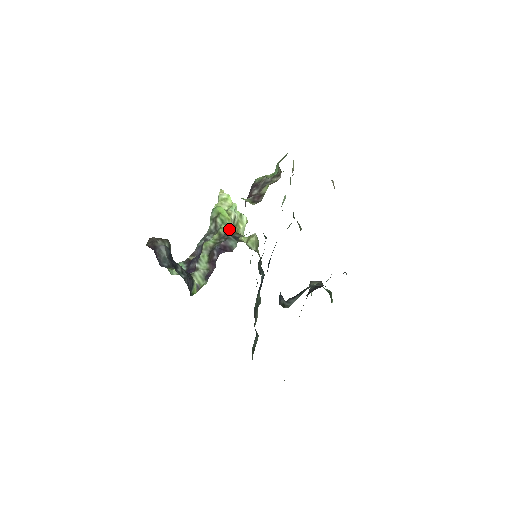
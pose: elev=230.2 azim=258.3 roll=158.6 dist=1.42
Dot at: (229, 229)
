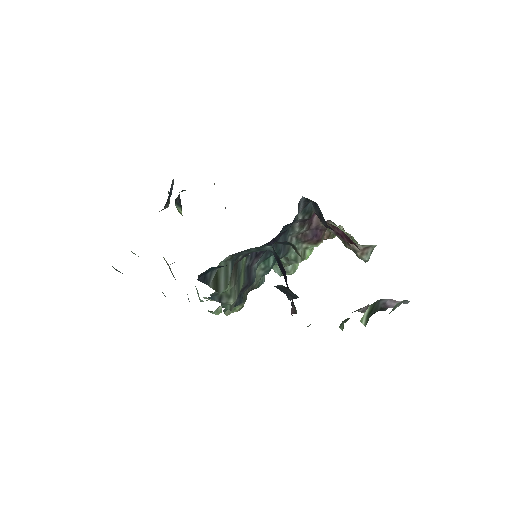
Dot at: occluded
